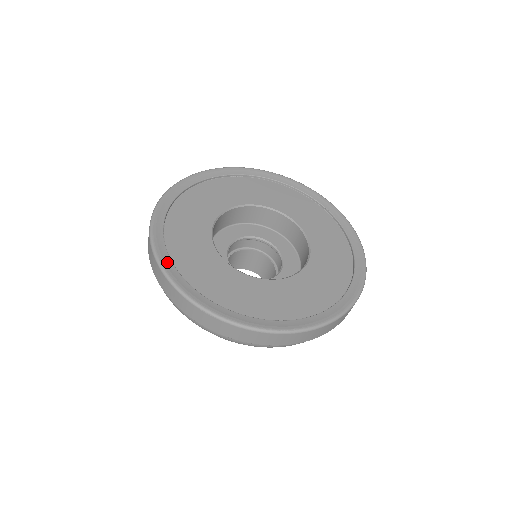
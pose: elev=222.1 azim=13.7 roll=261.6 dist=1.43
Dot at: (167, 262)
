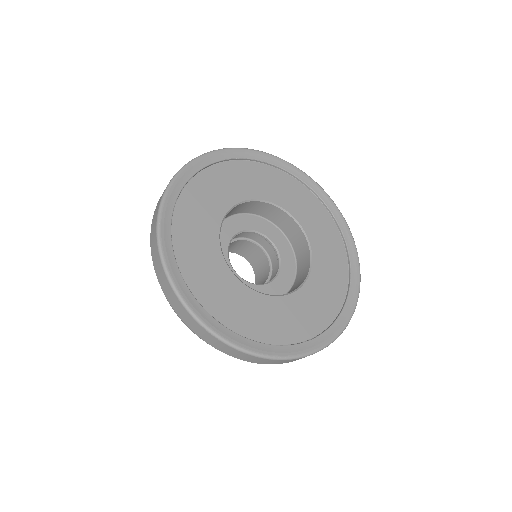
Dot at: (174, 269)
